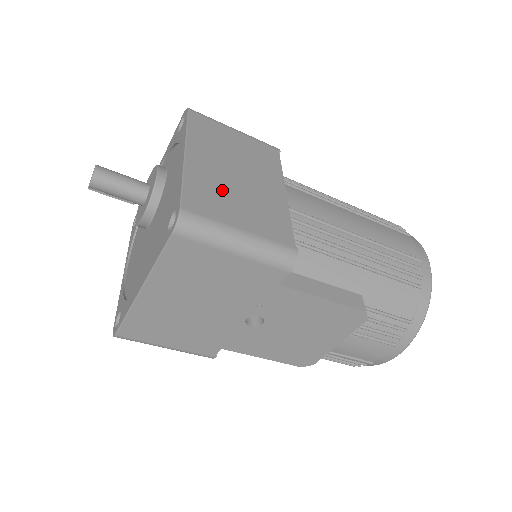
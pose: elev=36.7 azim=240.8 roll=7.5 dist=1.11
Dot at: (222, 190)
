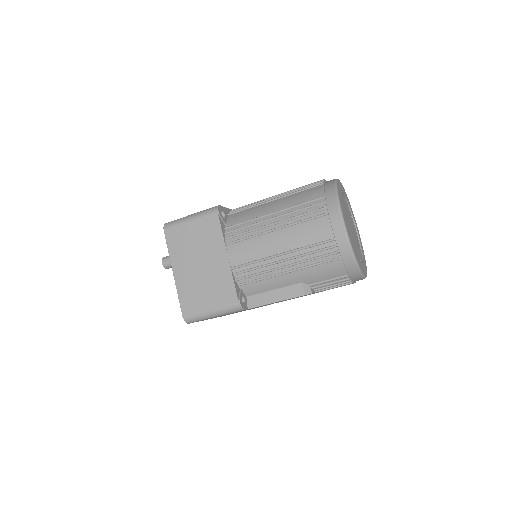
Dot at: (195, 287)
